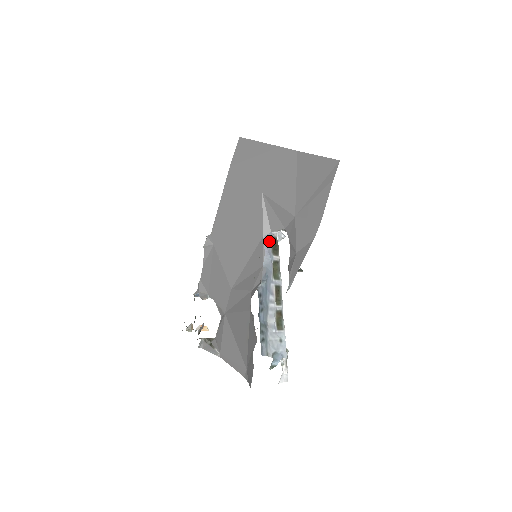
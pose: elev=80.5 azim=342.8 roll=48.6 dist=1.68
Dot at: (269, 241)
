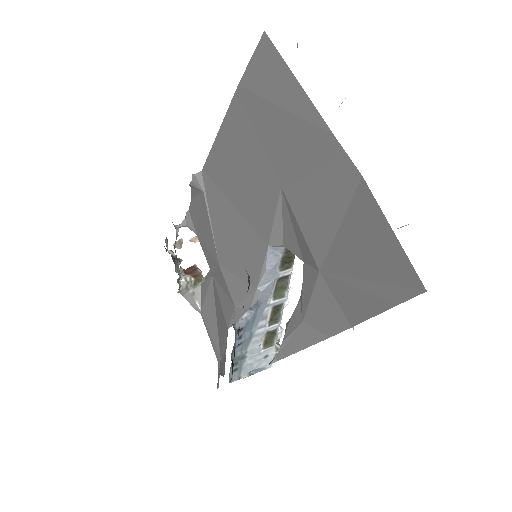
Dot at: (278, 252)
